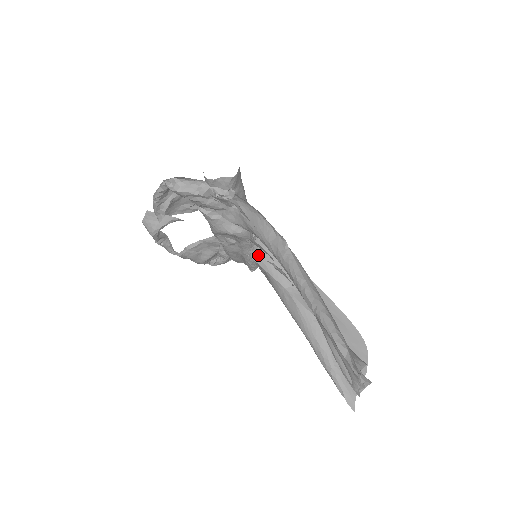
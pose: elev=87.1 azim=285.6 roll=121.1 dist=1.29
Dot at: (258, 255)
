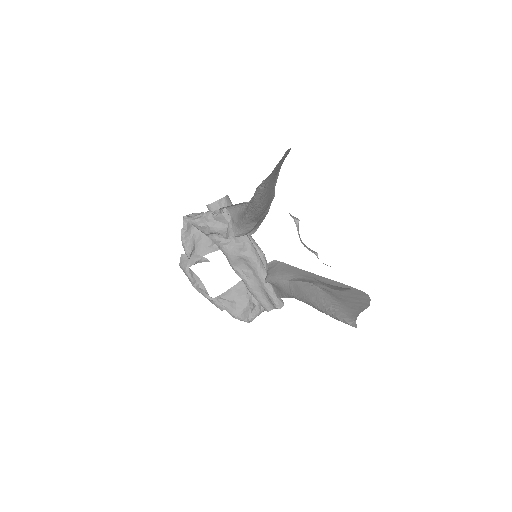
Dot at: (269, 274)
